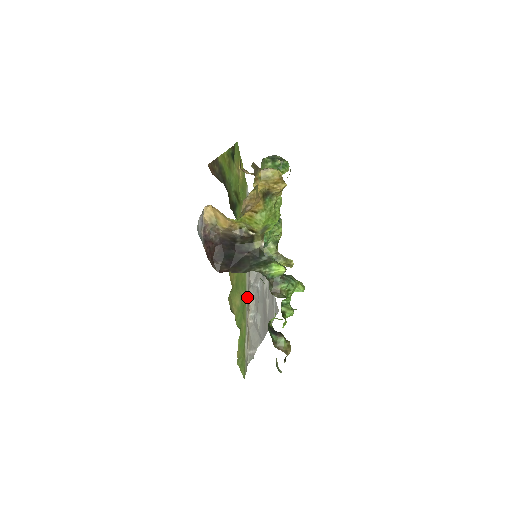
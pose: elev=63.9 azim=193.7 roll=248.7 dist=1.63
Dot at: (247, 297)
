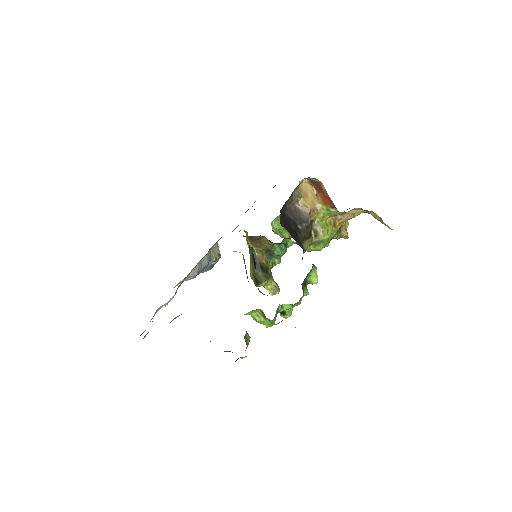
Dot at: occluded
